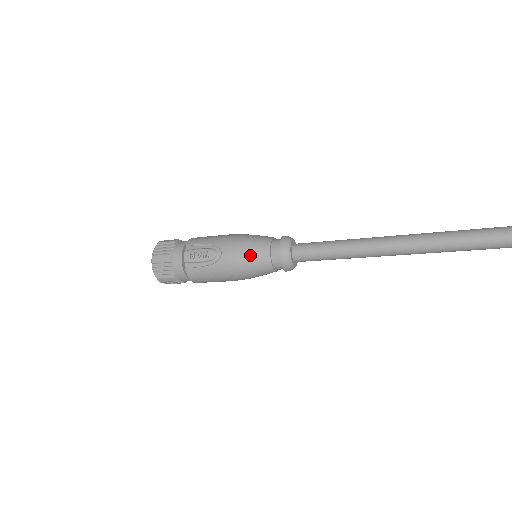
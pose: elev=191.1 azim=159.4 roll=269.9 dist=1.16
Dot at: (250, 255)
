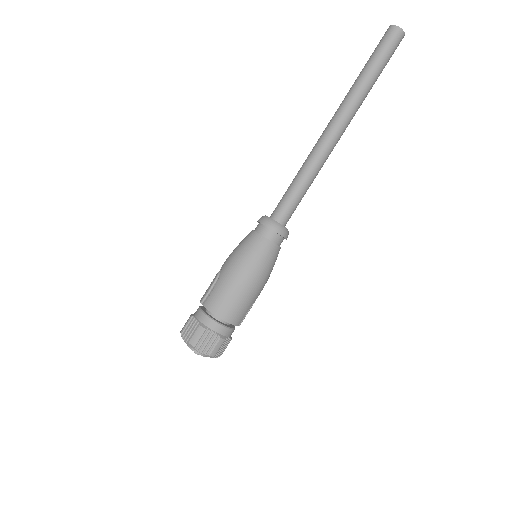
Dot at: (240, 244)
